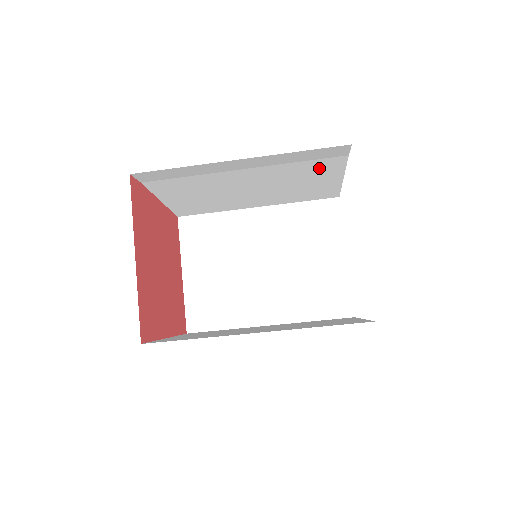
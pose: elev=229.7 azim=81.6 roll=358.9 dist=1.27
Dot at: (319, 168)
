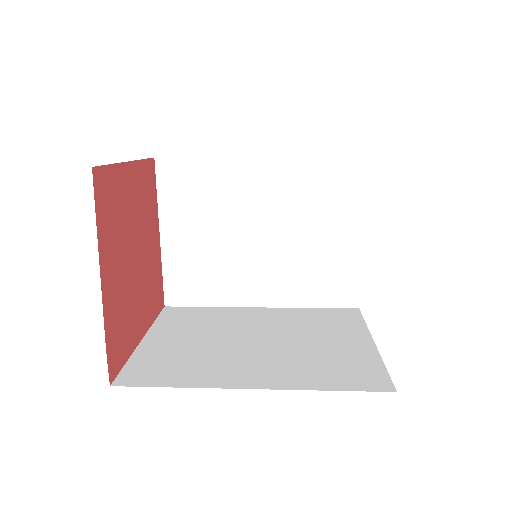
Dot at: occluded
